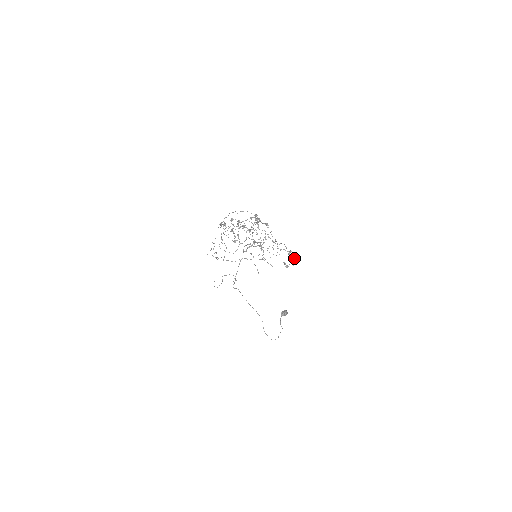
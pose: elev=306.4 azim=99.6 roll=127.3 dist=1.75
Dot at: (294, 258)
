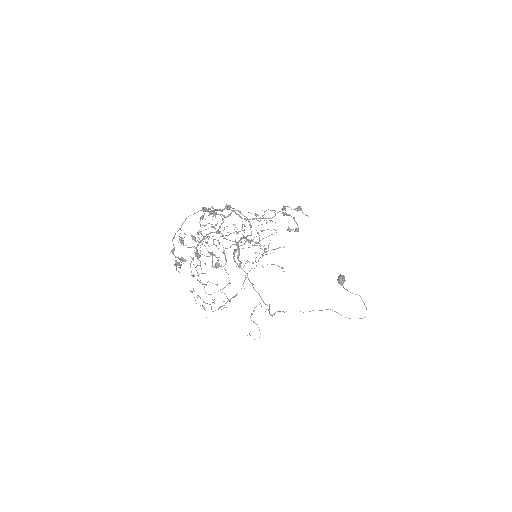
Dot at: (297, 208)
